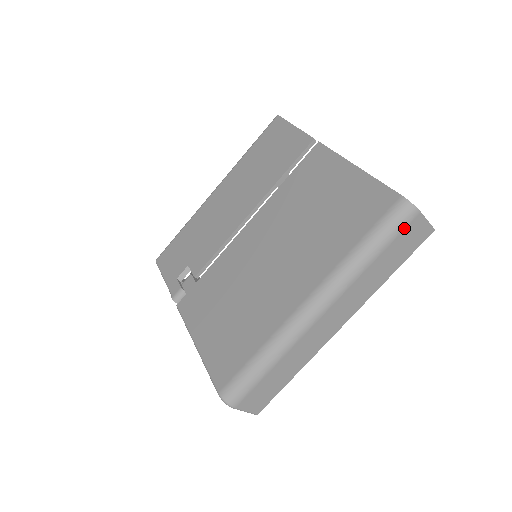
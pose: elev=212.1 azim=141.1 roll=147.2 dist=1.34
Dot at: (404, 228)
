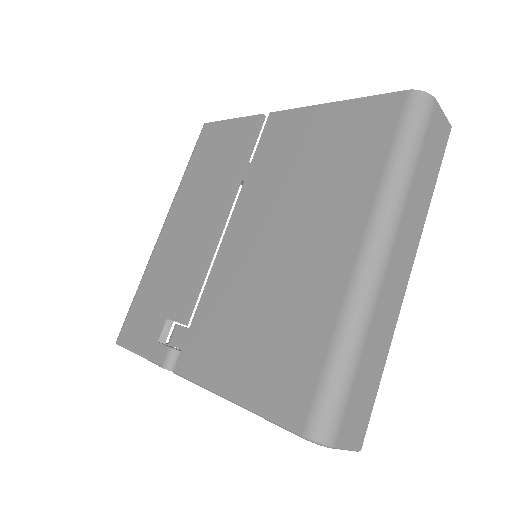
Dot at: (428, 123)
